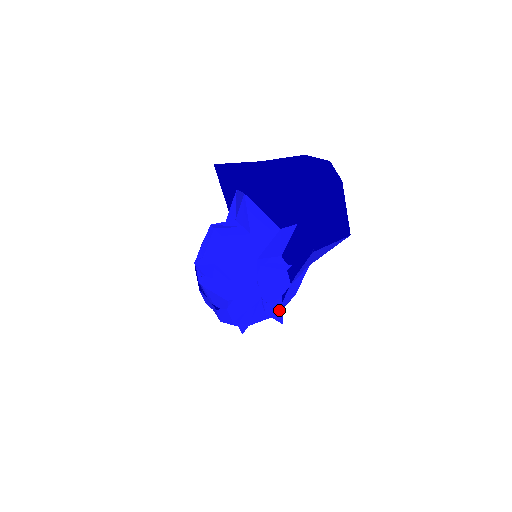
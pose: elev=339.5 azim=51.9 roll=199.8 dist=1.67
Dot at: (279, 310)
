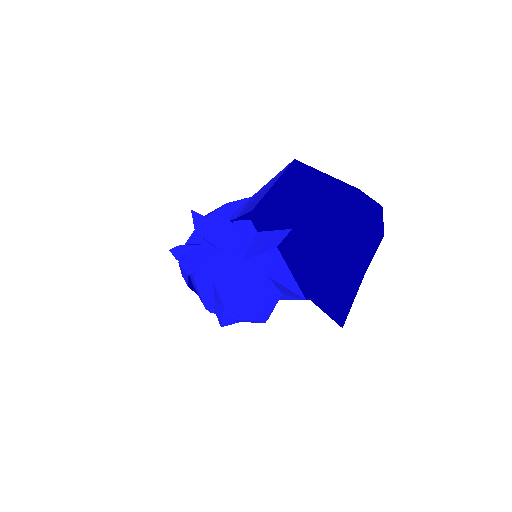
Dot at: occluded
